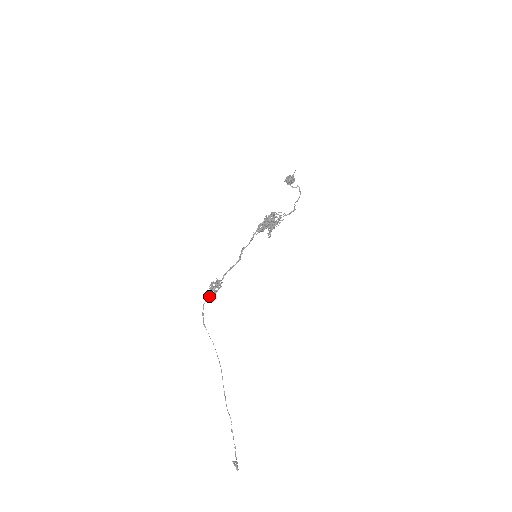
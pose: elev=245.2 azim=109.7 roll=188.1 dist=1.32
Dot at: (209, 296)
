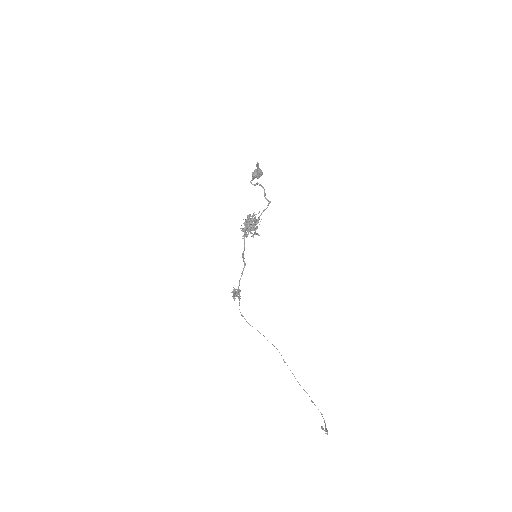
Dot at: occluded
